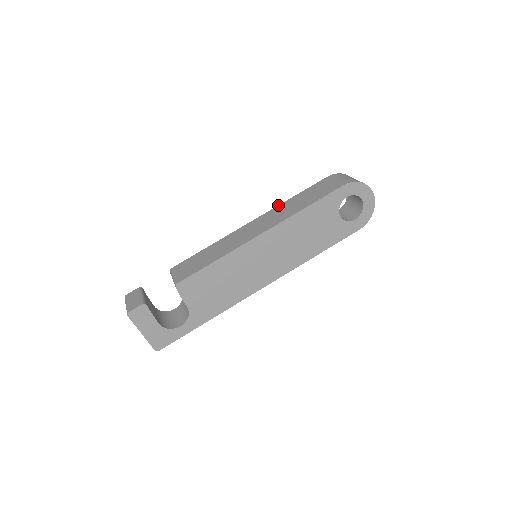
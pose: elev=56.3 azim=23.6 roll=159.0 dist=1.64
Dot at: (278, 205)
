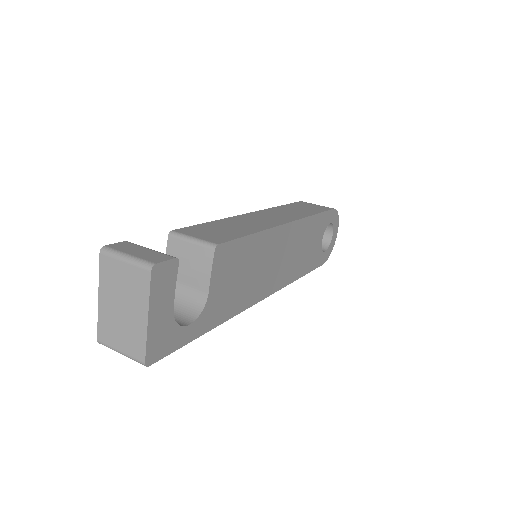
Dot at: occluded
